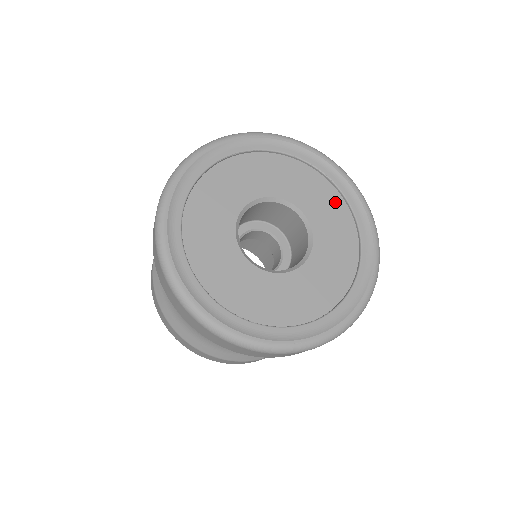
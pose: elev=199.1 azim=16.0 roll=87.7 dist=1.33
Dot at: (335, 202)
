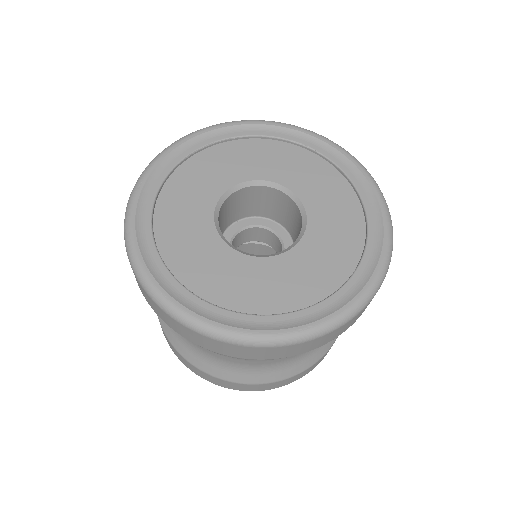
Dot at: (327, 174)
